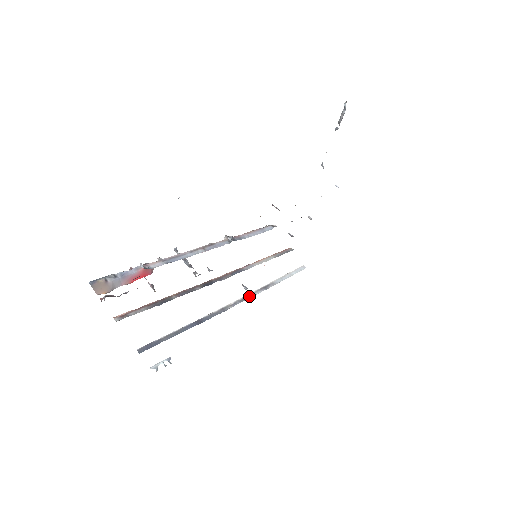
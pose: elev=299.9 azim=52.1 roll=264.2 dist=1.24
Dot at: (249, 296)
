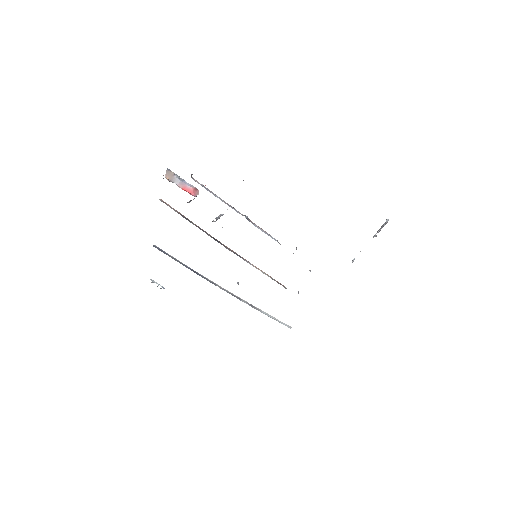
Dot at: (237, 297)
